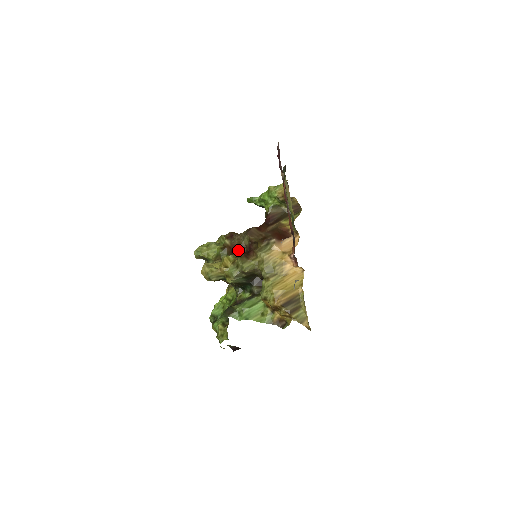
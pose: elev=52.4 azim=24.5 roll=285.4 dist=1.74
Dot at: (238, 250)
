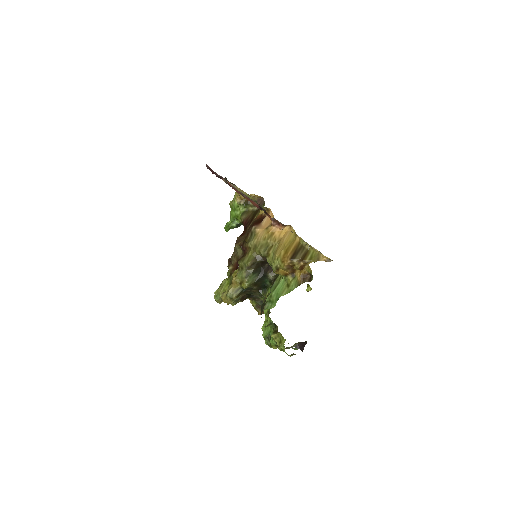
Dot at: occluded
